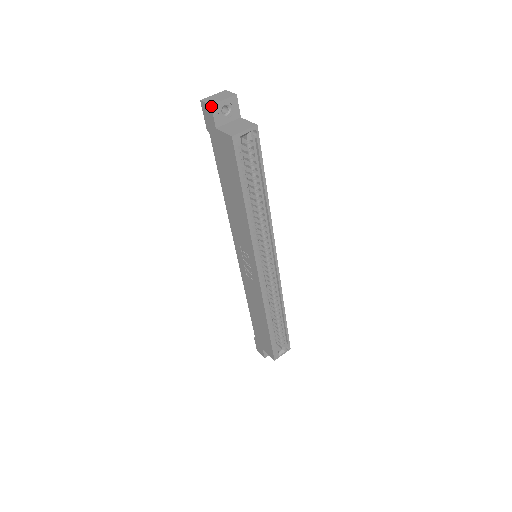
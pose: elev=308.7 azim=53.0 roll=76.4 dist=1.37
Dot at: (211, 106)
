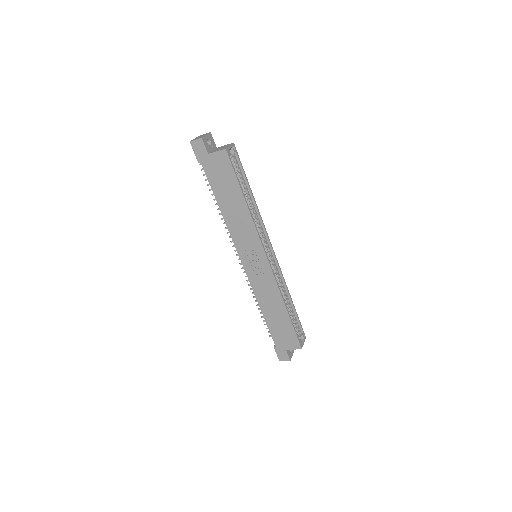
Dot at: (202, 139)
